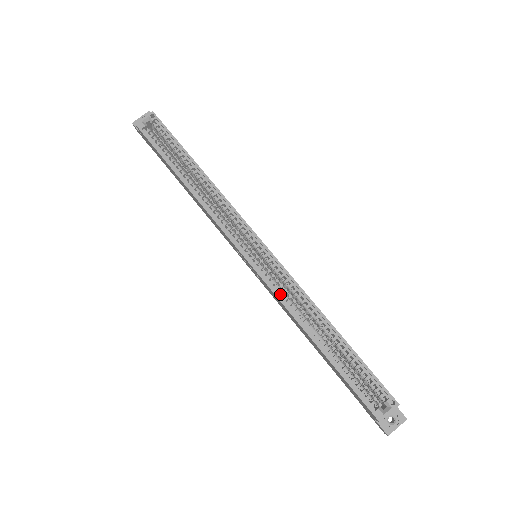
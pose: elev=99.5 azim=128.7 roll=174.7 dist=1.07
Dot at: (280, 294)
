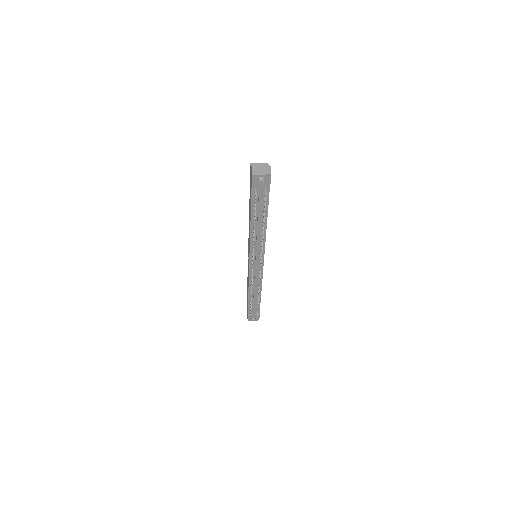
Dot at: occluded
